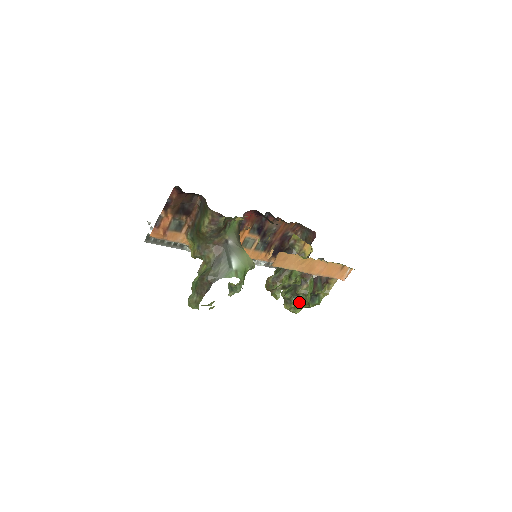
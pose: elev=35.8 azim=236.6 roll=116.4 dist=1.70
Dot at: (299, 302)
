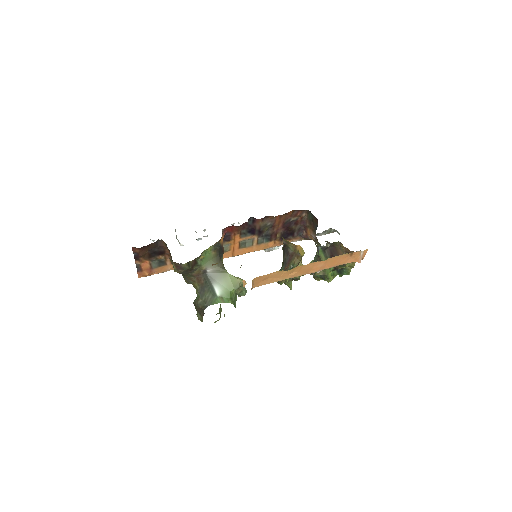
Dot at: (325, 277)
